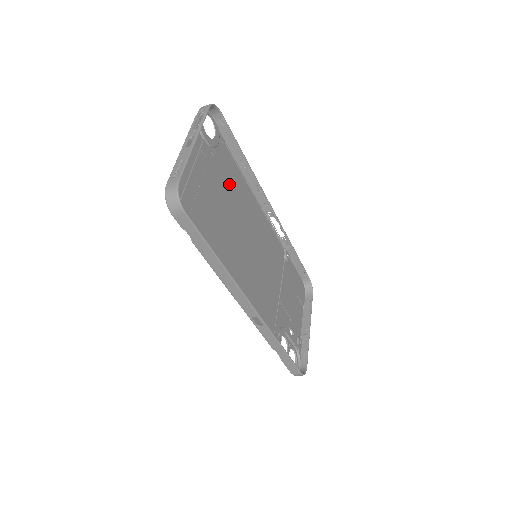
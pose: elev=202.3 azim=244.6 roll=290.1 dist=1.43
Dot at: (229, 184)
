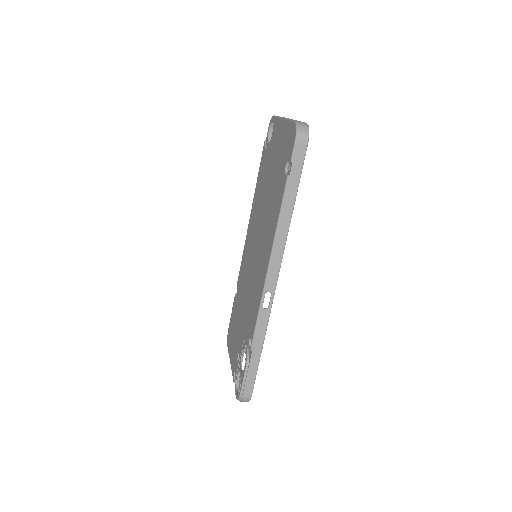
Dot at: (263, 183)
